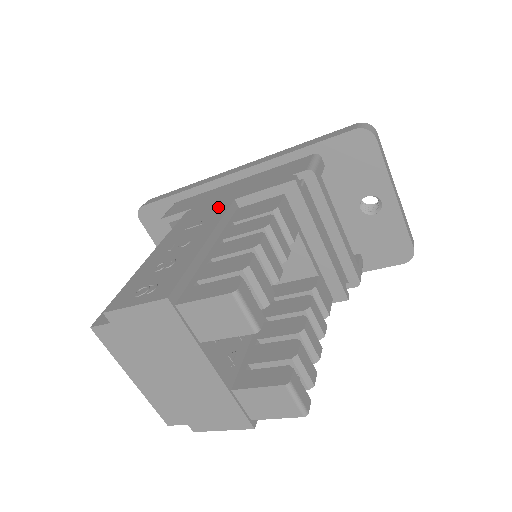
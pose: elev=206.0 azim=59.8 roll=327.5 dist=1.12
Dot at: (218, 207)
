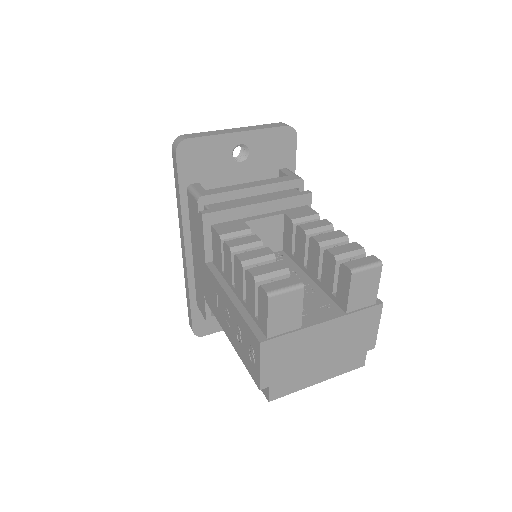
Dot at: (208, 278)
